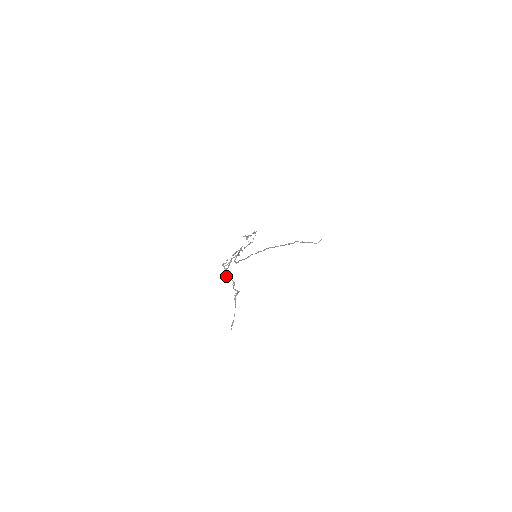
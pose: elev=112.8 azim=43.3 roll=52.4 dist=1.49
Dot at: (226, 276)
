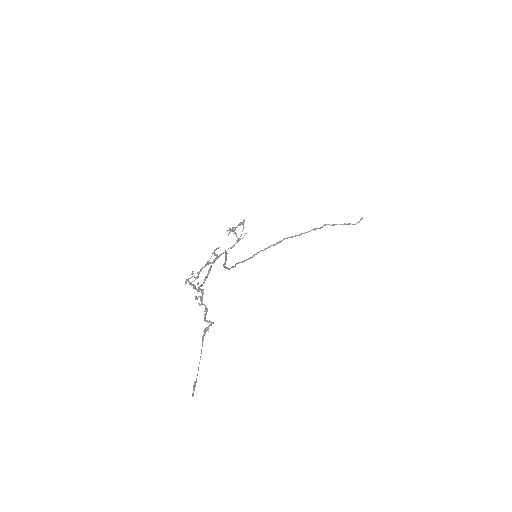
Dot at: (195, 298)
